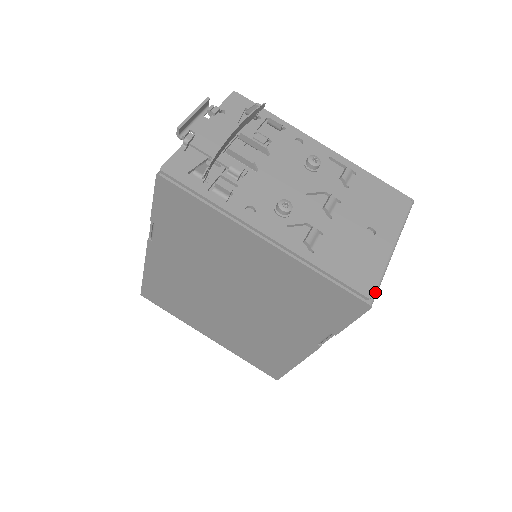
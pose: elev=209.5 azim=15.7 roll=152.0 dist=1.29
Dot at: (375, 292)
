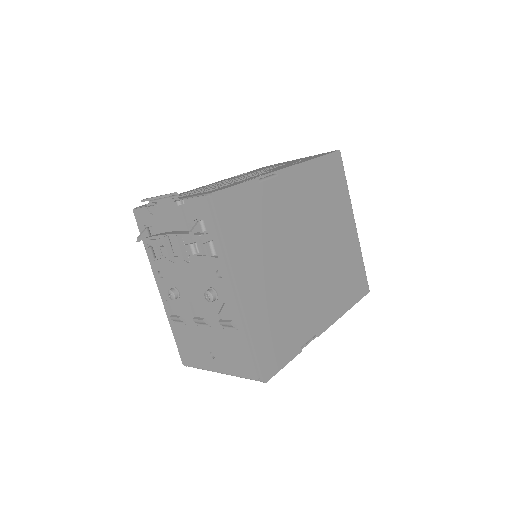
Dot at: occluded
